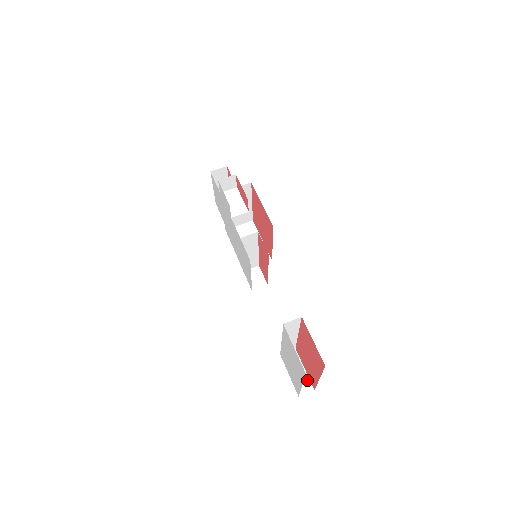
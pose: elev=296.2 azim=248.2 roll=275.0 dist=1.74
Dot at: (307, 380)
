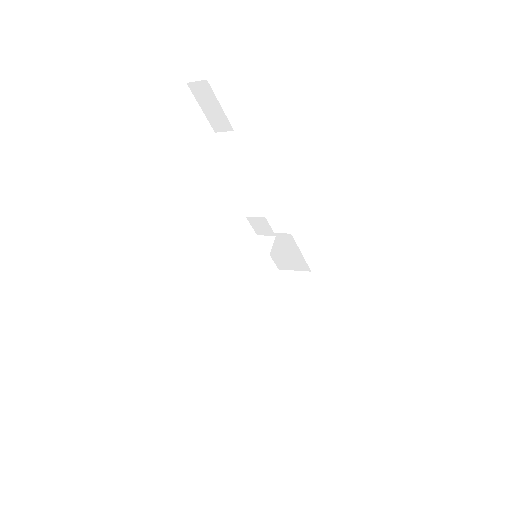
Dot at: occluded
